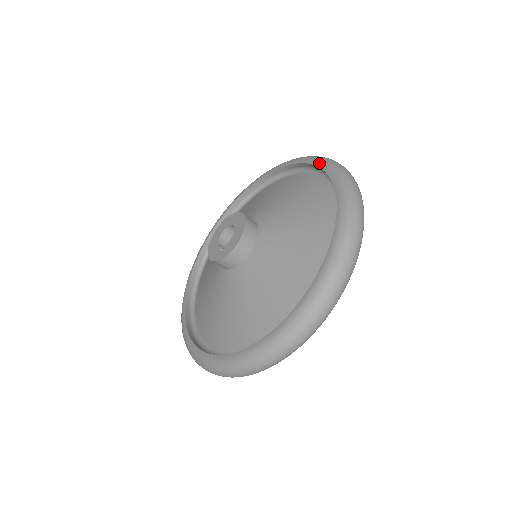
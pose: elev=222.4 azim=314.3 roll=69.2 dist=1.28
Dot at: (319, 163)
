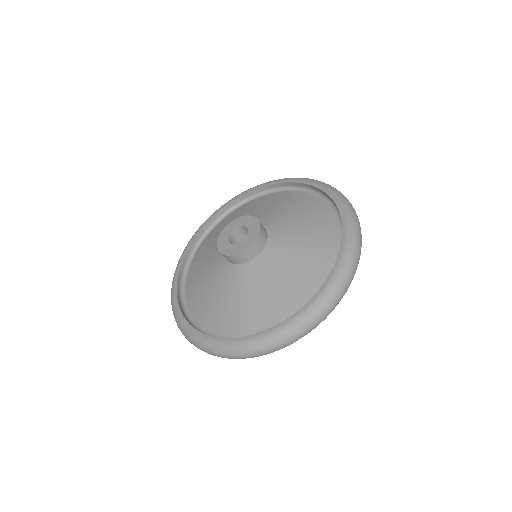
Dot at: (255, 187)
